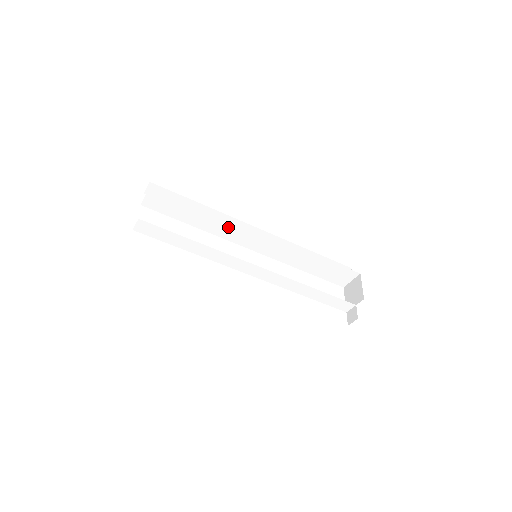
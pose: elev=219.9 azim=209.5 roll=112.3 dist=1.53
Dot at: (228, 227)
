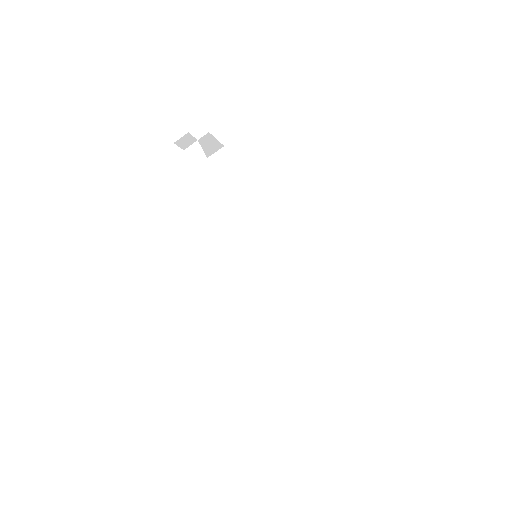
Dot at: (251, 223)
